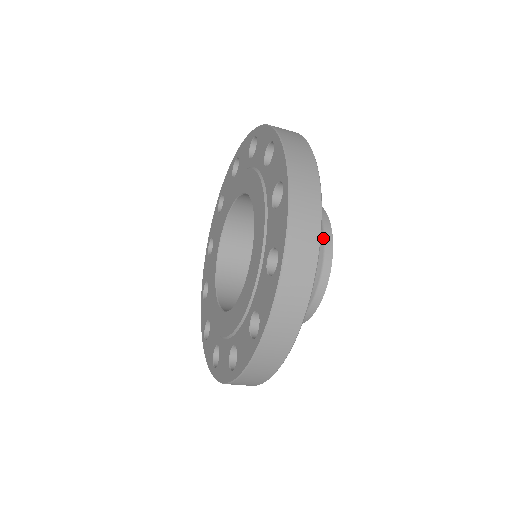
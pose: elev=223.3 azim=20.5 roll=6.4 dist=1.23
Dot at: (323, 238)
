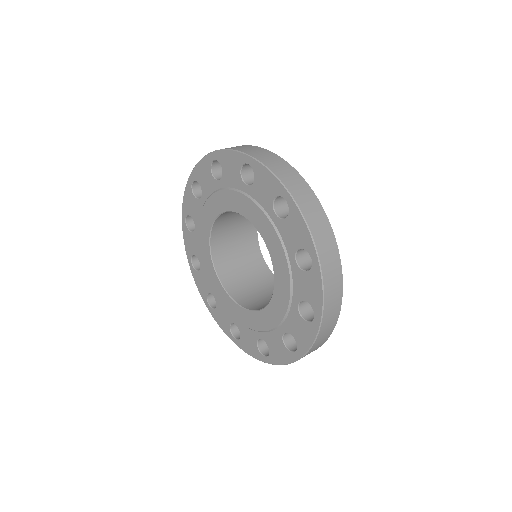
Dot at: occluded
